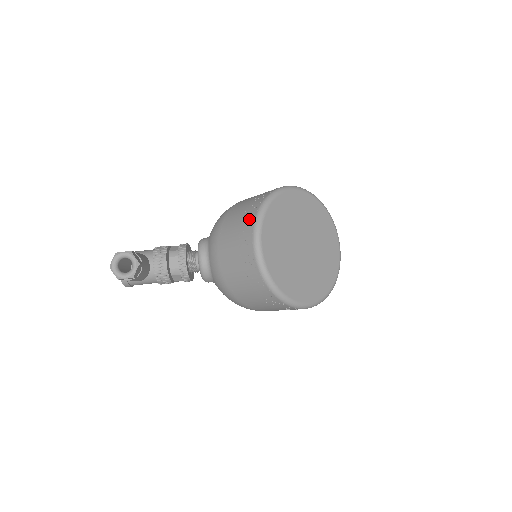
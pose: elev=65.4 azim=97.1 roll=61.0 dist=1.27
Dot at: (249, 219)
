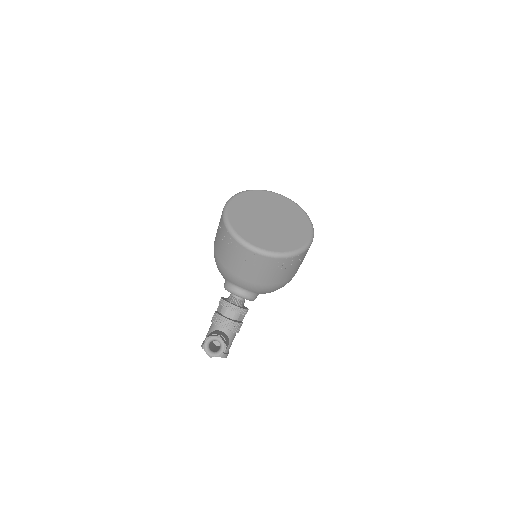
Dot at: (233, 245)
